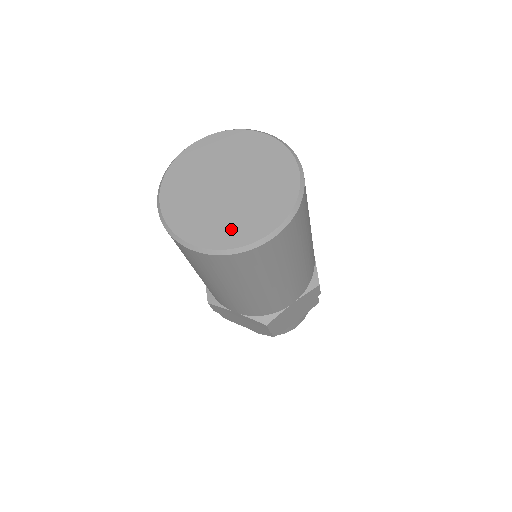
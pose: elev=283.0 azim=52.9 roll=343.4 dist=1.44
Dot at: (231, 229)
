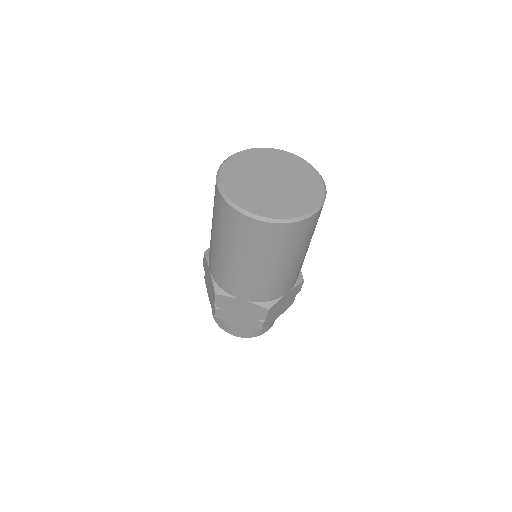
Dot at: (283, 207)
